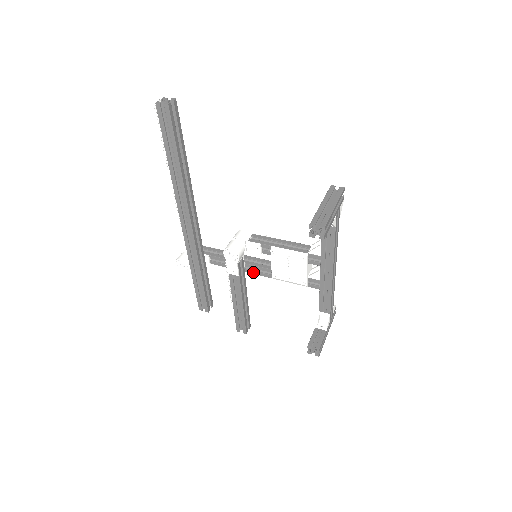
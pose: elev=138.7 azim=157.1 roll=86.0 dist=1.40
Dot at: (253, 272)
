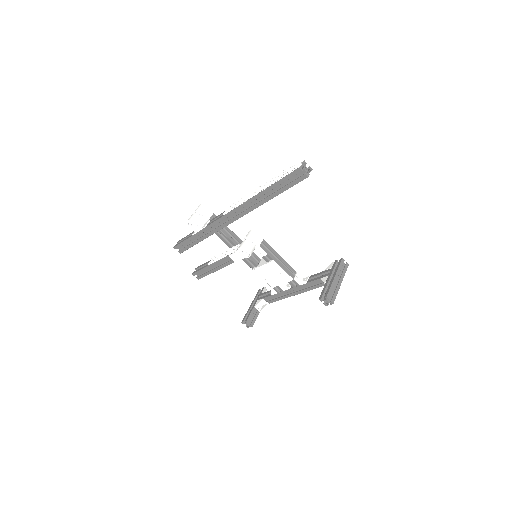
Dot at: occluded
